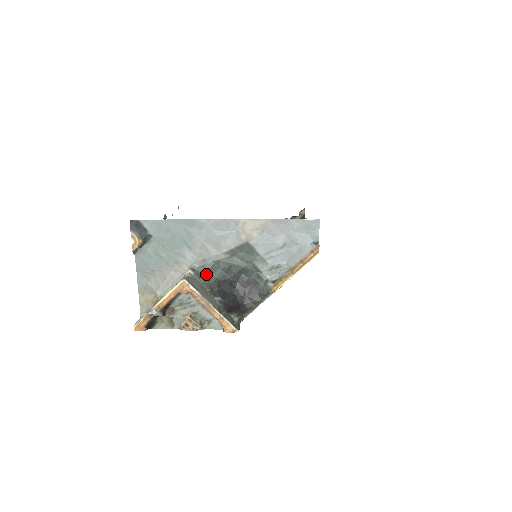
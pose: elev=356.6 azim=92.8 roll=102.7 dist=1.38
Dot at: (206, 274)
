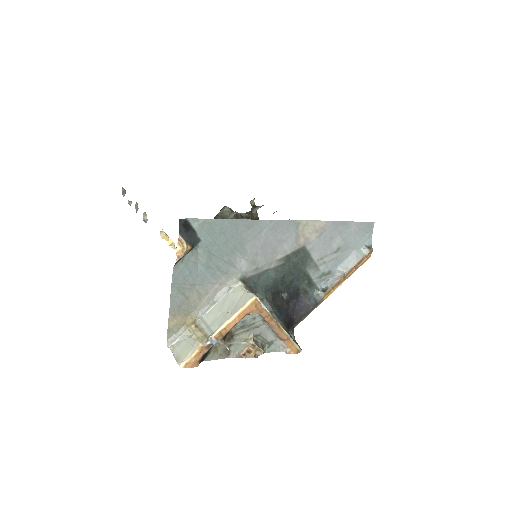
Dot at: (258, 286)
